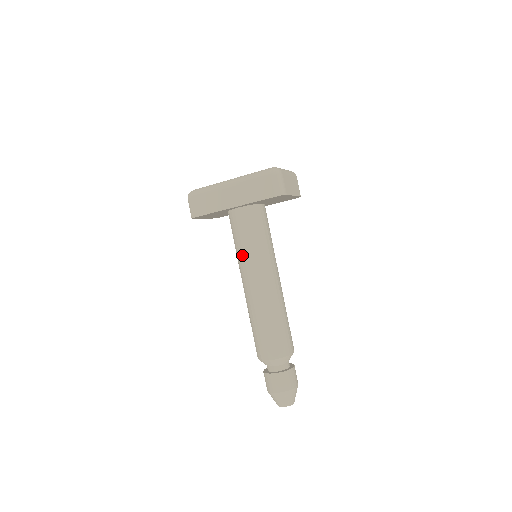
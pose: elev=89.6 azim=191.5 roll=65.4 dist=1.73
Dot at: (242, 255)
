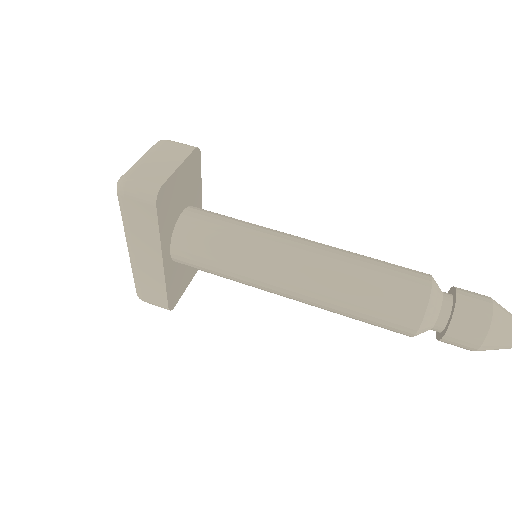
Dot at: (239, 281)
